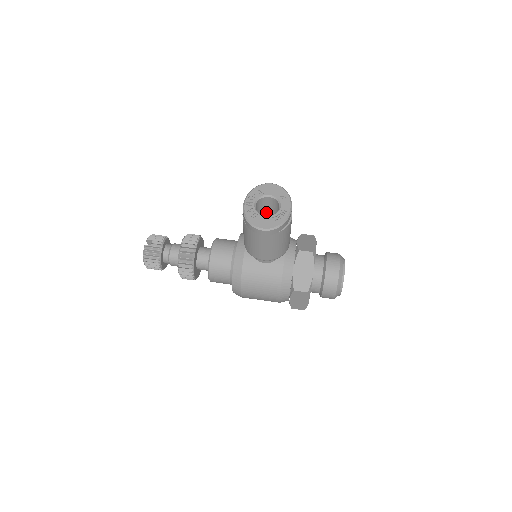
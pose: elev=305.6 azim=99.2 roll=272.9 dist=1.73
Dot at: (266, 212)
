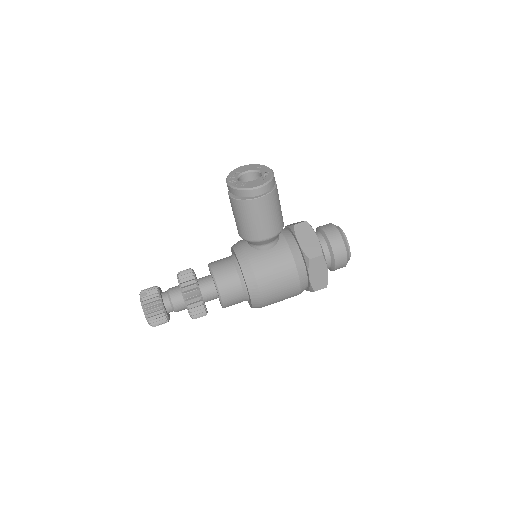
Dot at: occluded
